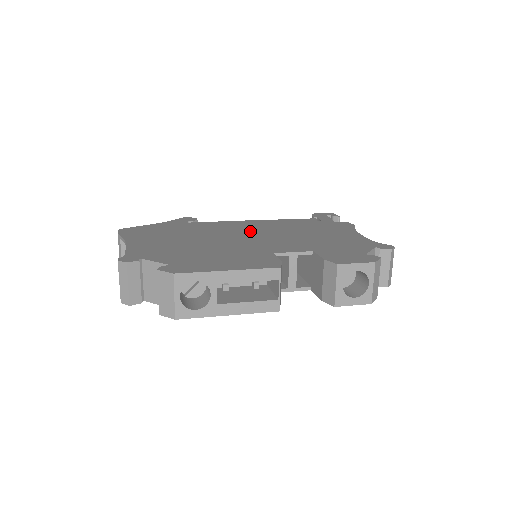
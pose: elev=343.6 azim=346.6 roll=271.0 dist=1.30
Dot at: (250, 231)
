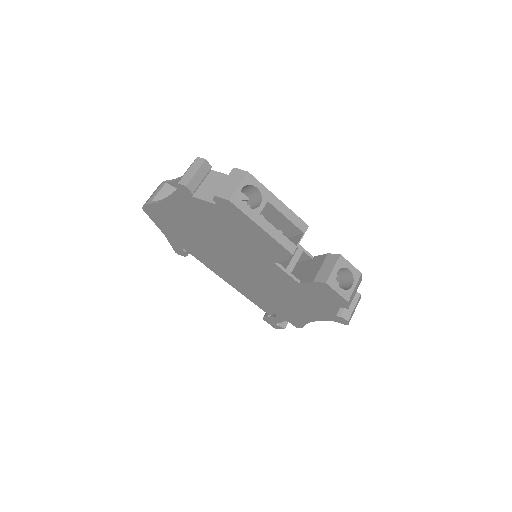
Dot at: occluded
